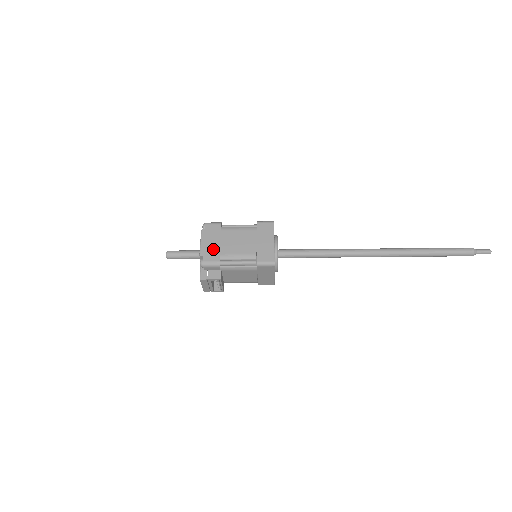
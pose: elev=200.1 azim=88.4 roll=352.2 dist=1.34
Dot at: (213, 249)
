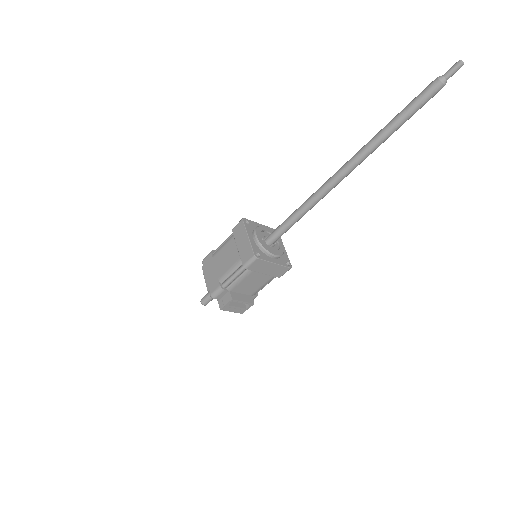
Dot at: (213, 278)
